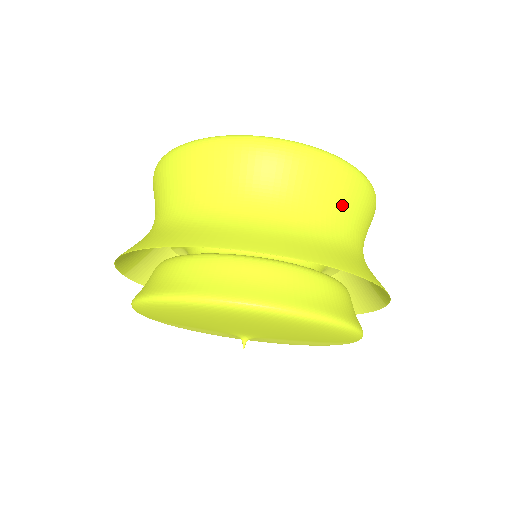
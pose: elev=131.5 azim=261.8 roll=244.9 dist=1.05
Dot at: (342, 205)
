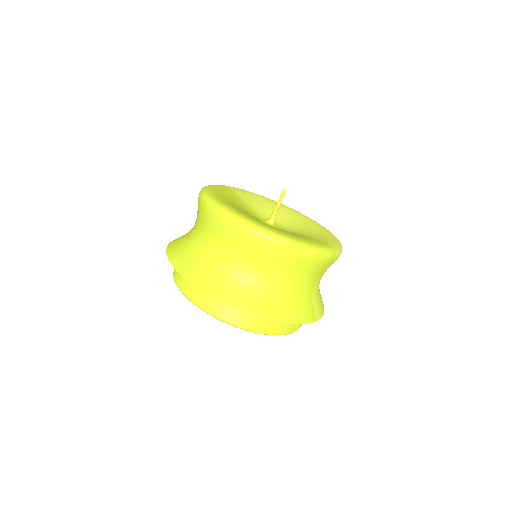
Dot at: (278, 266)
